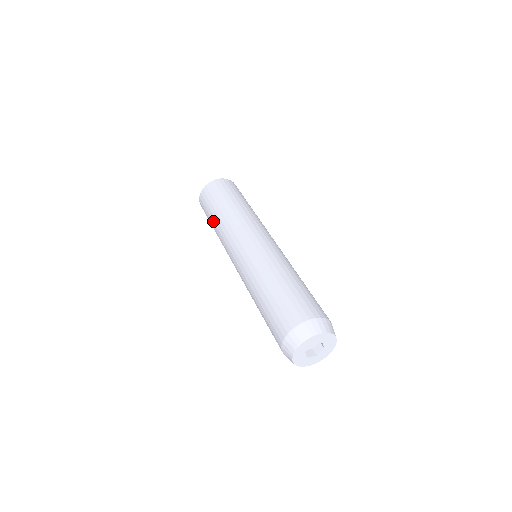
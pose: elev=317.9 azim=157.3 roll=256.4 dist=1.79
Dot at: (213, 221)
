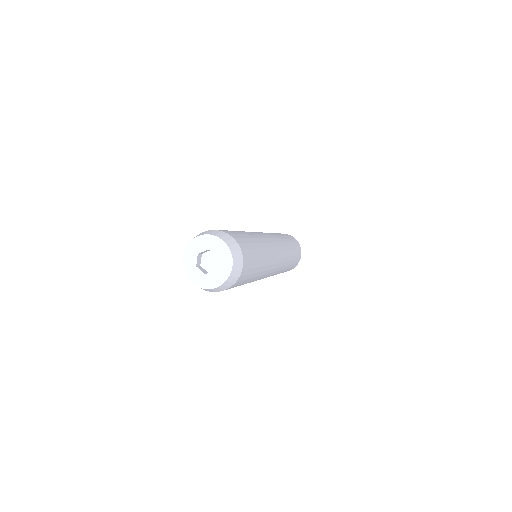
Dot at: occluded
